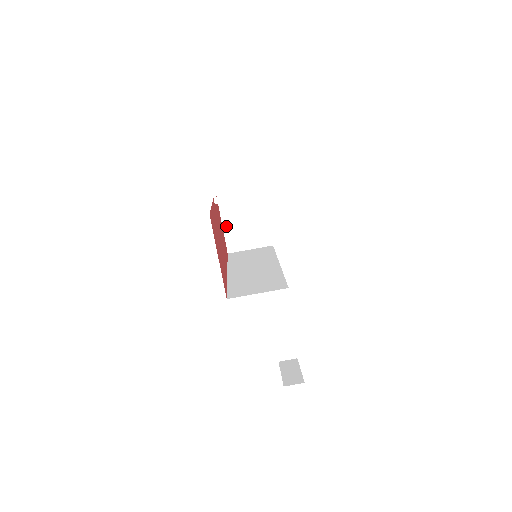
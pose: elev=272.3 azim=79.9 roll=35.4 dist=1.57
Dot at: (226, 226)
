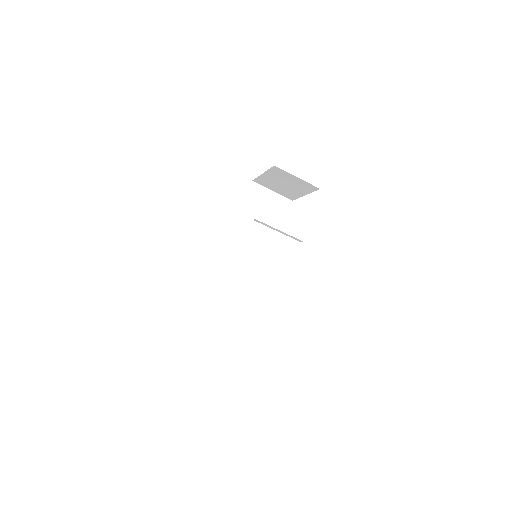
Dot at: (265, 175)
